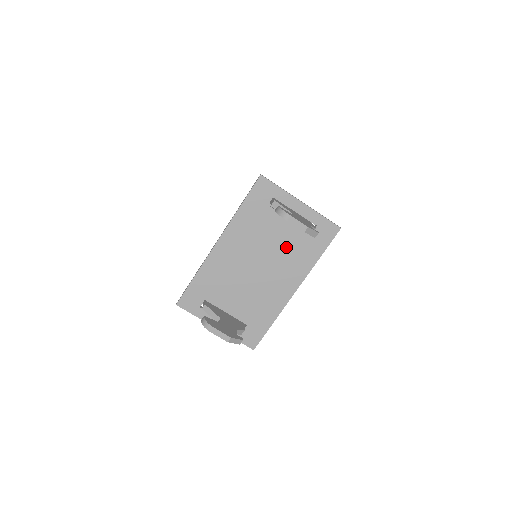
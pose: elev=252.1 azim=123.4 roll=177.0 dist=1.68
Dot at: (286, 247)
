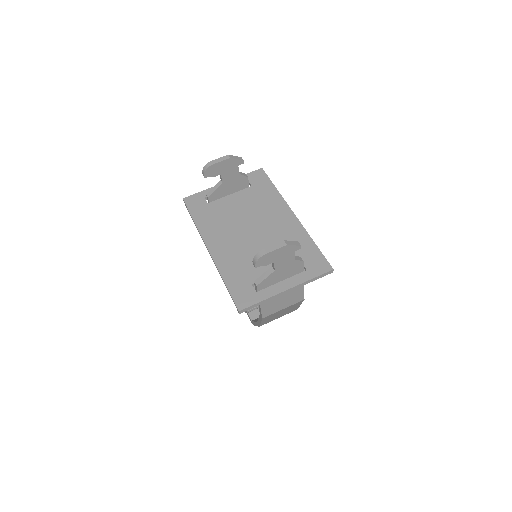
Dot at: (250, 205)
